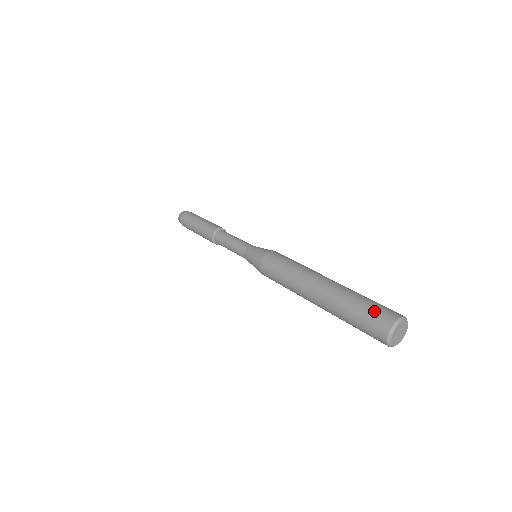
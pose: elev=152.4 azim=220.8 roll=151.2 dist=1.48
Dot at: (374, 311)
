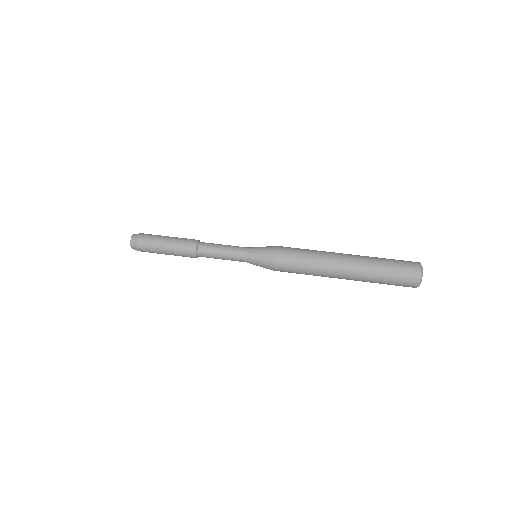
Dot at: (402, 263)
